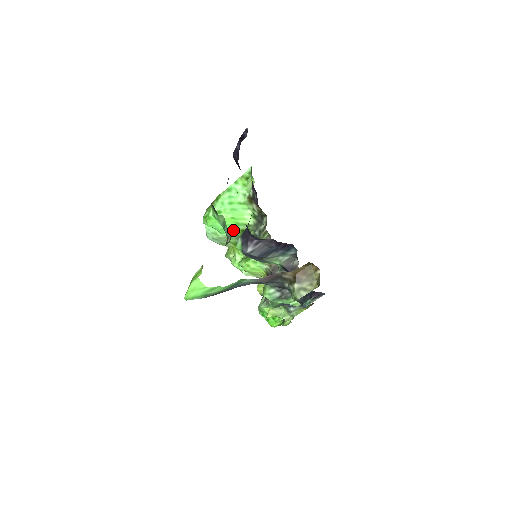
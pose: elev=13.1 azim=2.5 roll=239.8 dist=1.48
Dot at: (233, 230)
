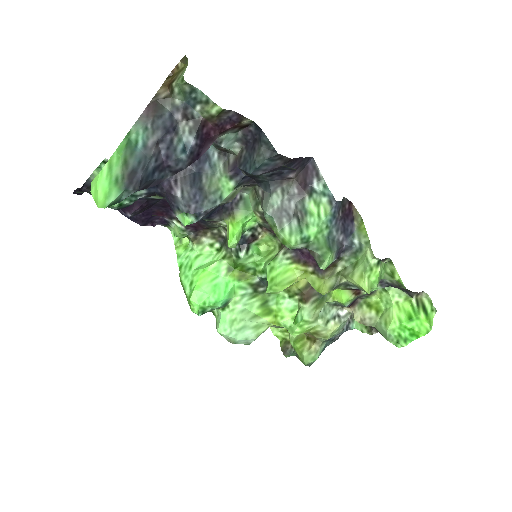
Dot at: (223, 282)
